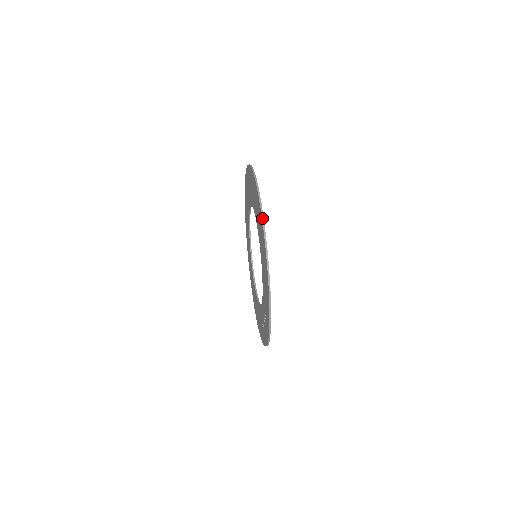
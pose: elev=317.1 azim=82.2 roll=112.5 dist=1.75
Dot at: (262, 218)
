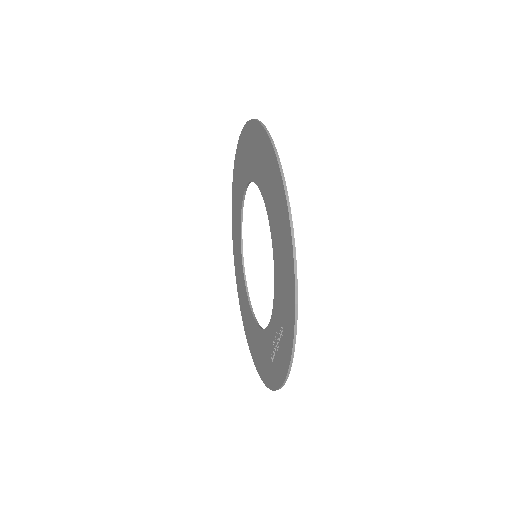
Dot at: (278, 161)
